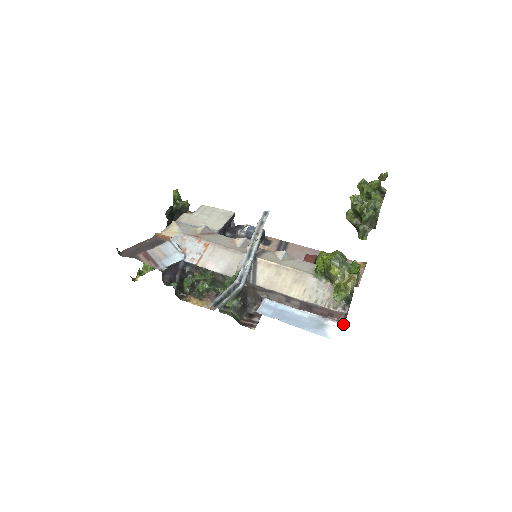
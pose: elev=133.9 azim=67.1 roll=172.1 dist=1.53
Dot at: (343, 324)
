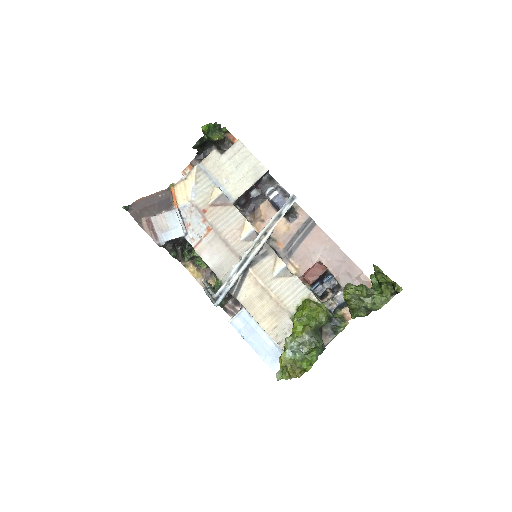
Dot at: occluded
